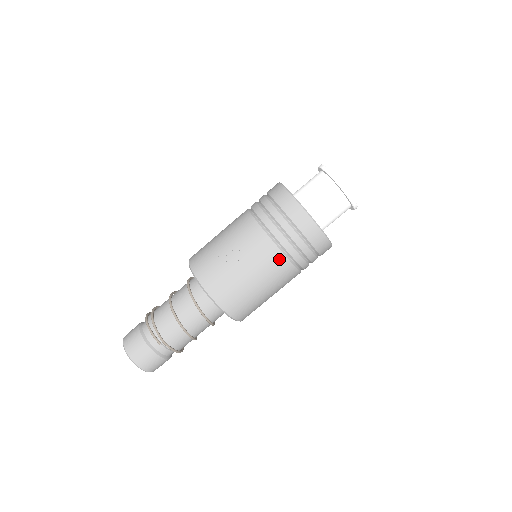
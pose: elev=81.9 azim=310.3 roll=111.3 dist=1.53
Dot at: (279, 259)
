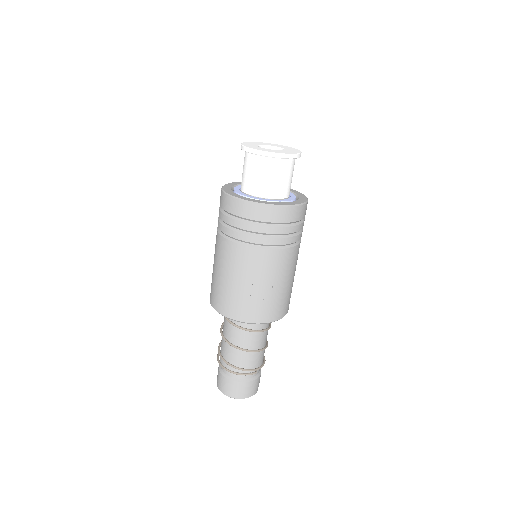
Dot at: (293, 253)
